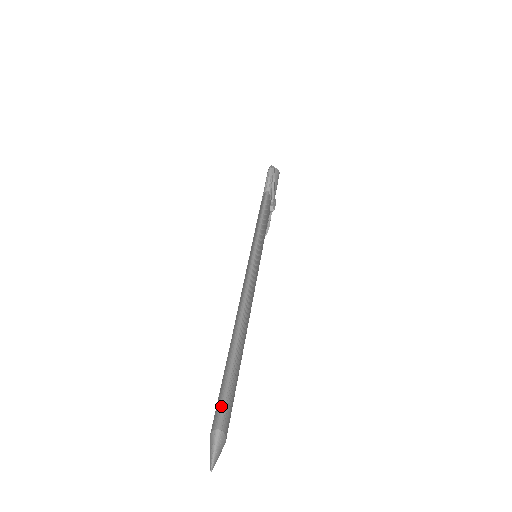
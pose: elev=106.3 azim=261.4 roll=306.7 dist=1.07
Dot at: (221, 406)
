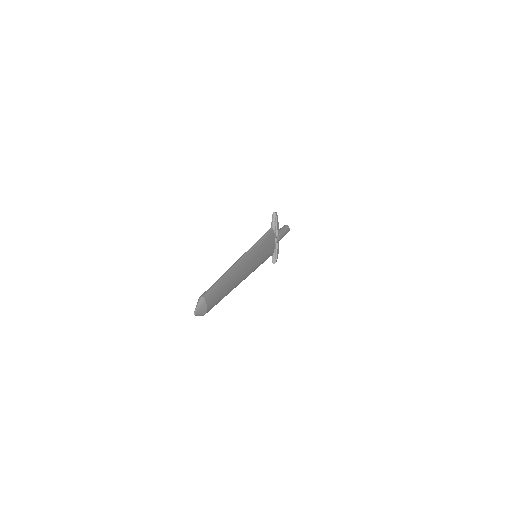
Dot at: occluded
